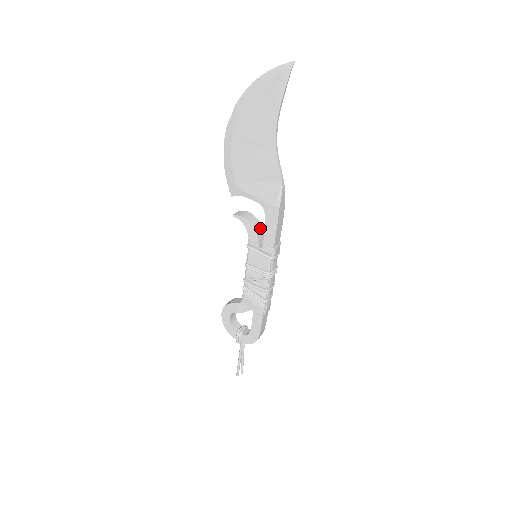
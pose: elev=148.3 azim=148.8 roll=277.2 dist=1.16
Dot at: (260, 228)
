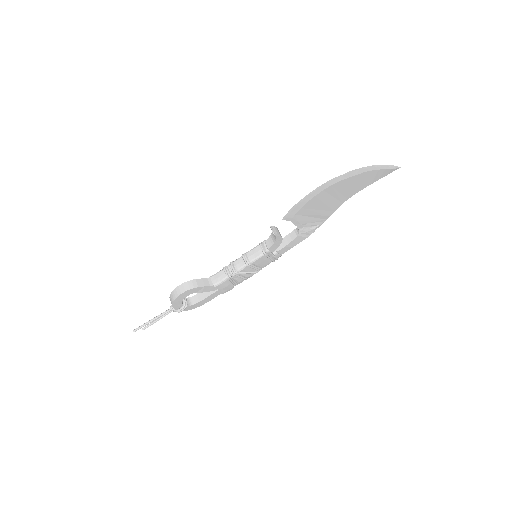
Dot at: occluded
